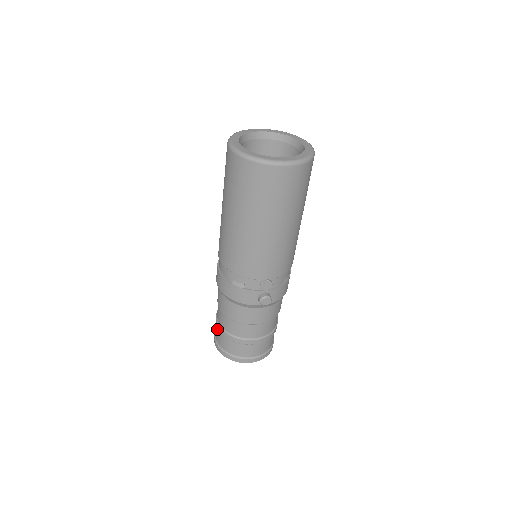
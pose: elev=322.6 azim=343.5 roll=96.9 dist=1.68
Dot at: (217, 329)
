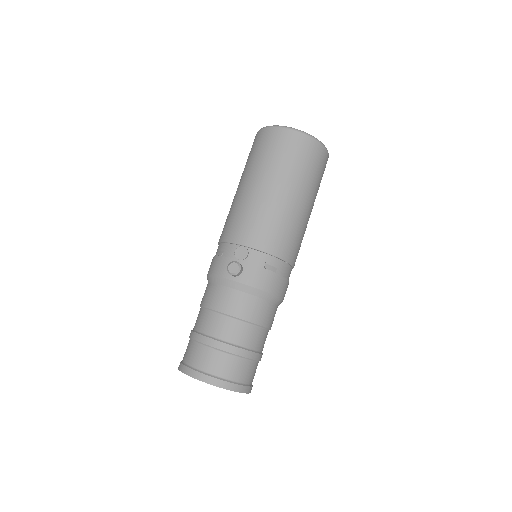
Dot at: occluded
